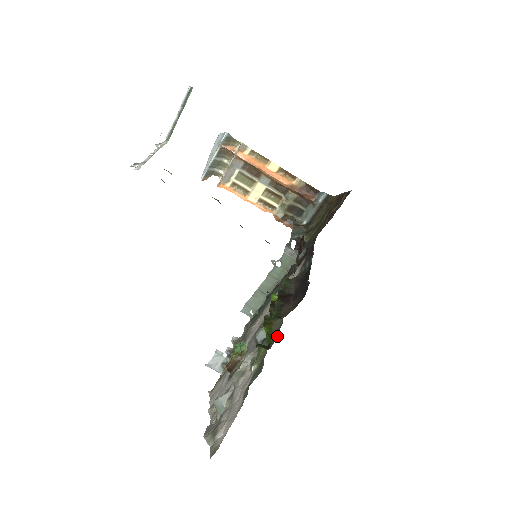
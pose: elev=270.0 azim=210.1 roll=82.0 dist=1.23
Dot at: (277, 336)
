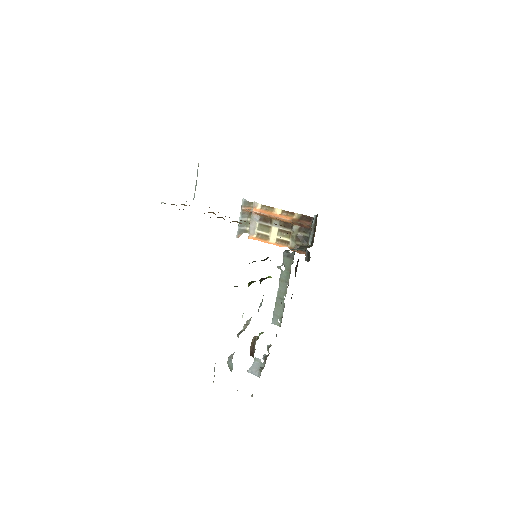
Dot at: occluded
